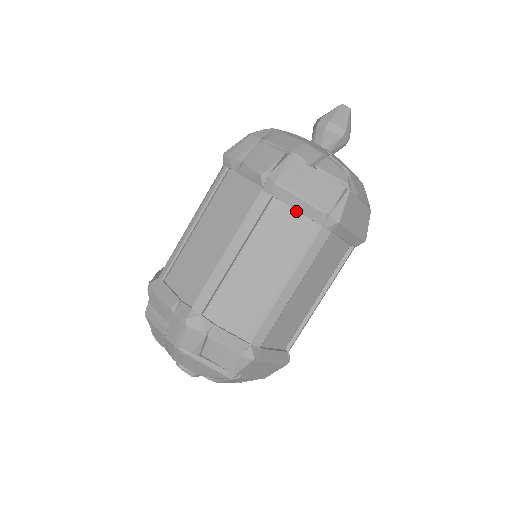
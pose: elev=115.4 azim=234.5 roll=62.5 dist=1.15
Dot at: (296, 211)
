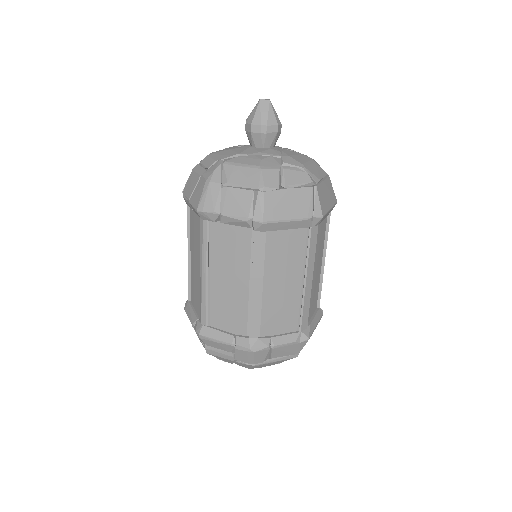
Dot at: (286, 229)
